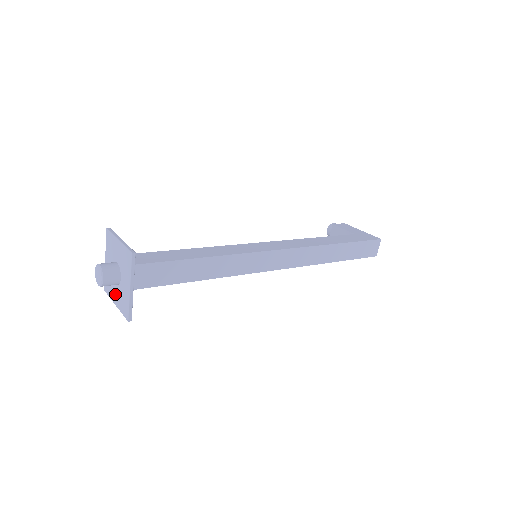
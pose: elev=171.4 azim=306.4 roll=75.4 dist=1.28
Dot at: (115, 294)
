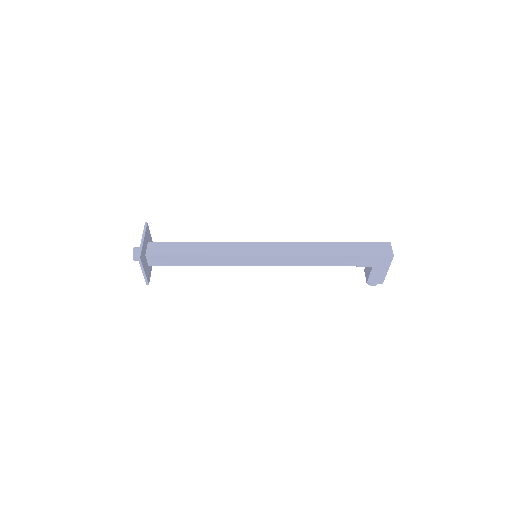
Dot at: occluded
